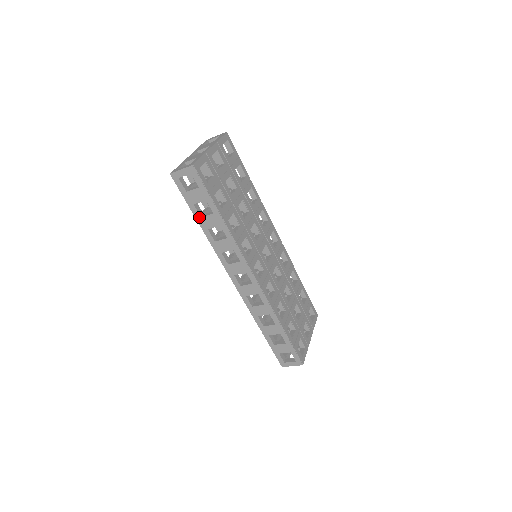
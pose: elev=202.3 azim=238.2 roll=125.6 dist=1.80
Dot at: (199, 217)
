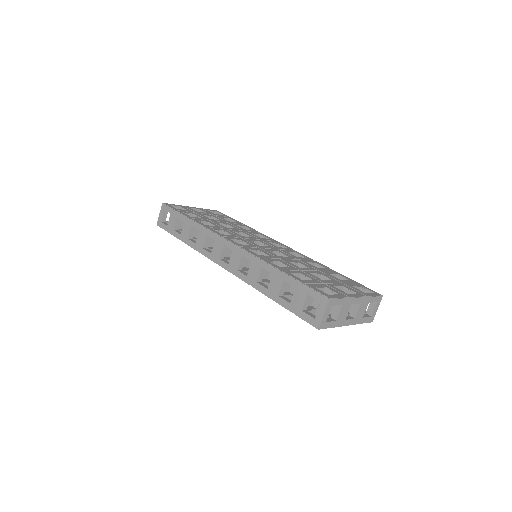
Dot at: (180, 236)
